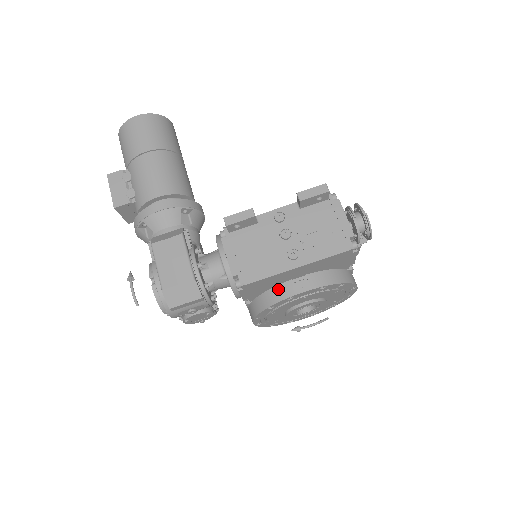
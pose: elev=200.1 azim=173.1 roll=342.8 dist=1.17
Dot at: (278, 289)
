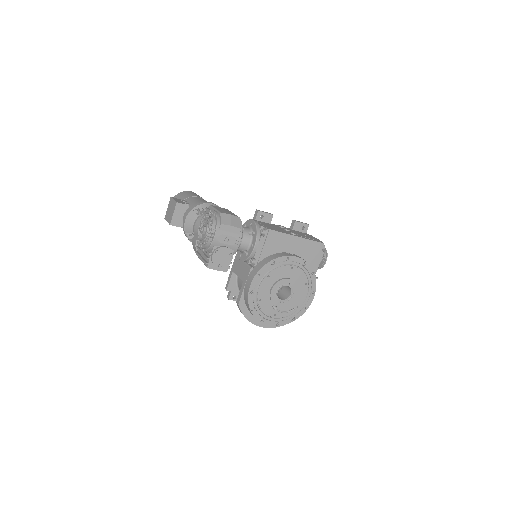
Dot at: (279, 254)
